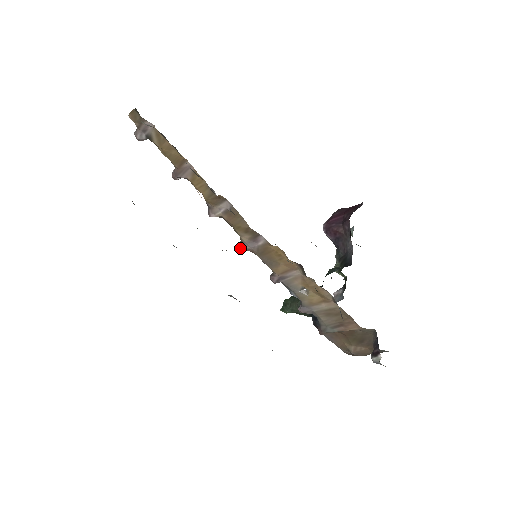
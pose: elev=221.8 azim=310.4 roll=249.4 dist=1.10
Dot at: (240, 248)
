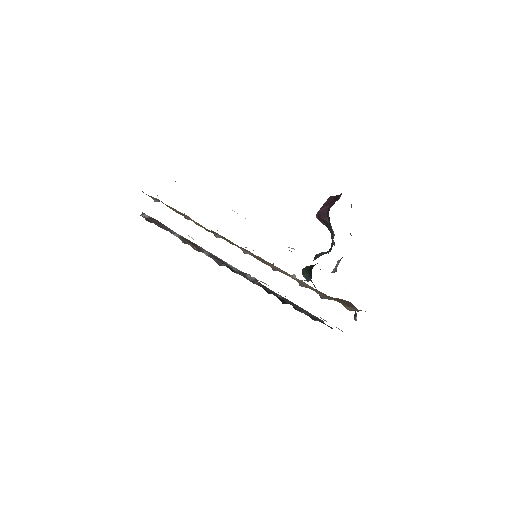
Dot at: occluded
